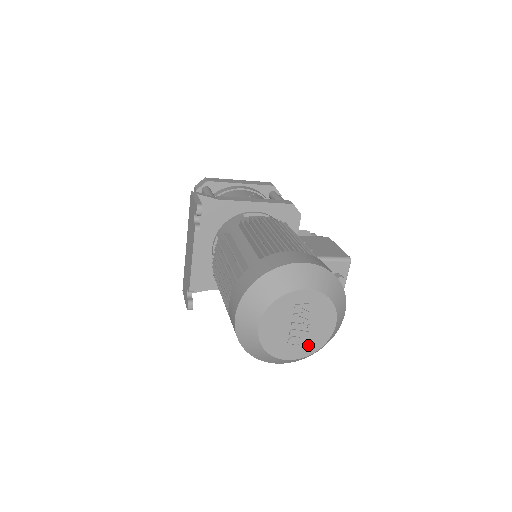
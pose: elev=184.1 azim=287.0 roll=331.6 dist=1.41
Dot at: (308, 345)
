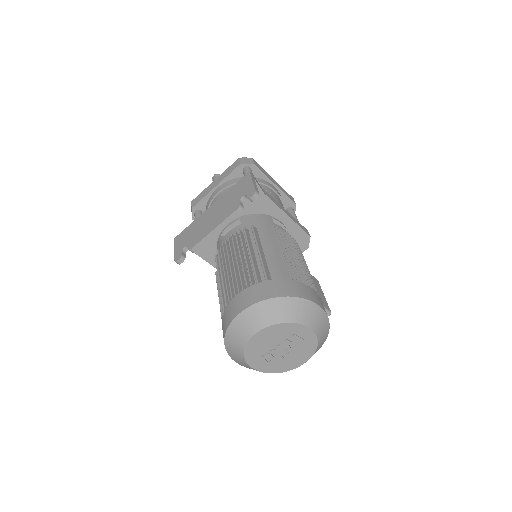
Dot at: (274, 366)
